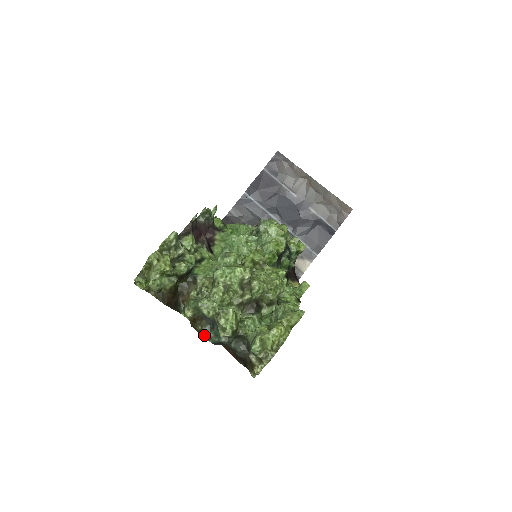
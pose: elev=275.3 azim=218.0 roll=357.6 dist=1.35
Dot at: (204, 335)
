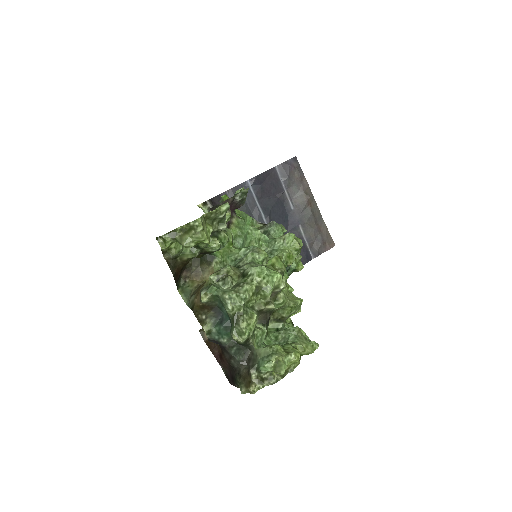
Dot at: (206, 327)
